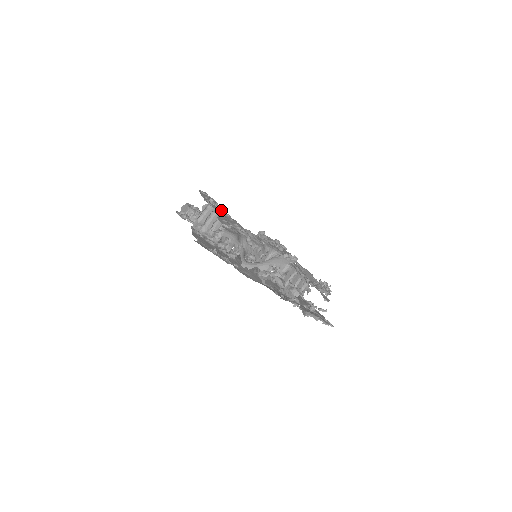
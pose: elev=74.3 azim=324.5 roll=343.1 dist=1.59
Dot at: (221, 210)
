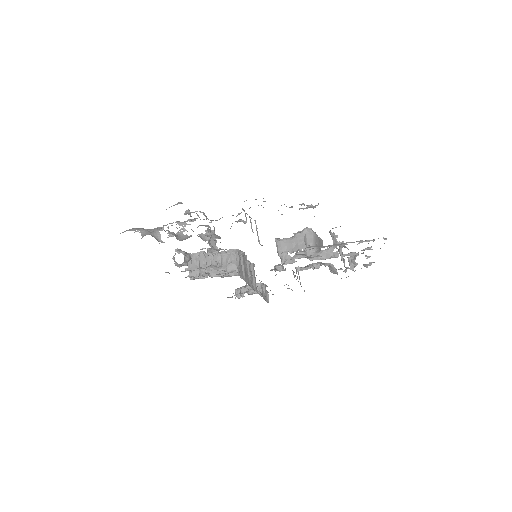
Dot at: occluded
